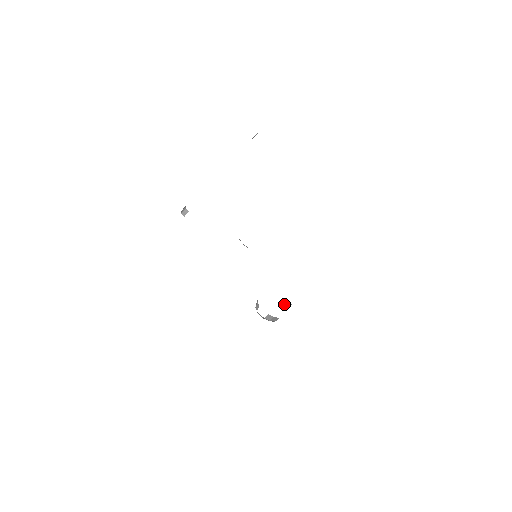
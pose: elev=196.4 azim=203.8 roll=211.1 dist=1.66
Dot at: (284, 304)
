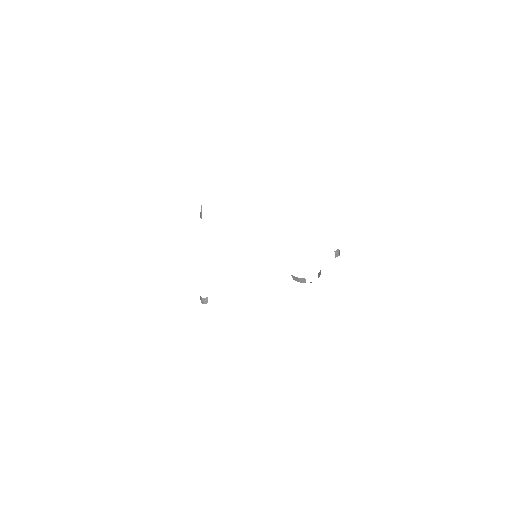
Dot at: (335, 254)
